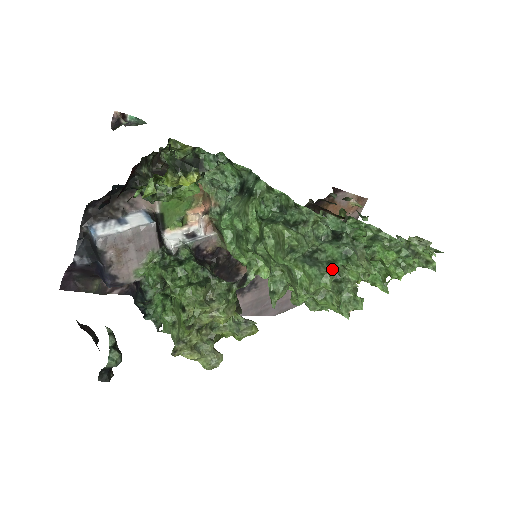
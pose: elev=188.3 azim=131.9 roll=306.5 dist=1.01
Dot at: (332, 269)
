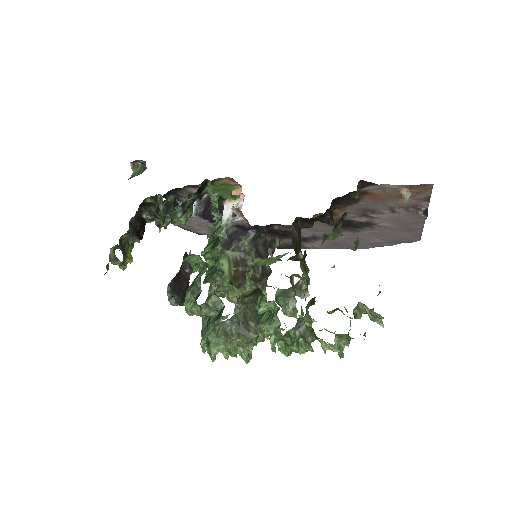
Dot at: (206, 342)
